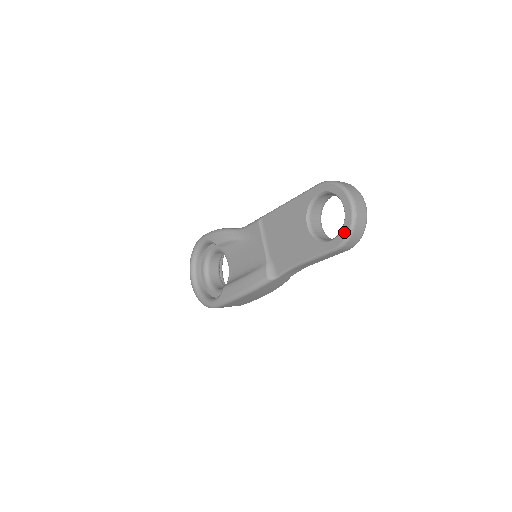
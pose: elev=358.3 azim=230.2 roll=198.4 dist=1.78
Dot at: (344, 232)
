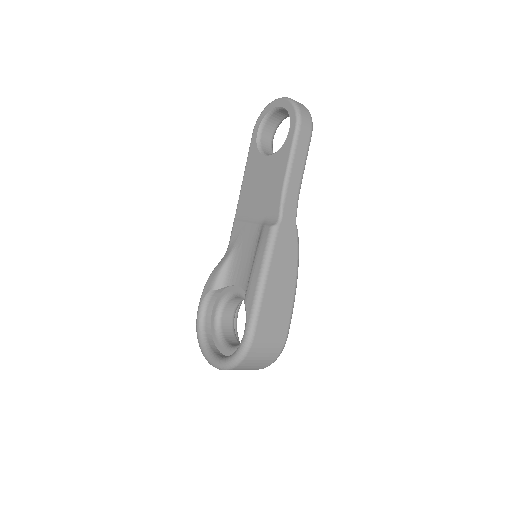
Dot at: (291, 111)
